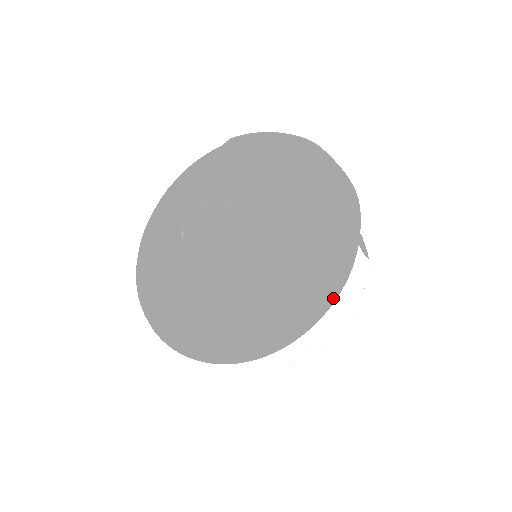
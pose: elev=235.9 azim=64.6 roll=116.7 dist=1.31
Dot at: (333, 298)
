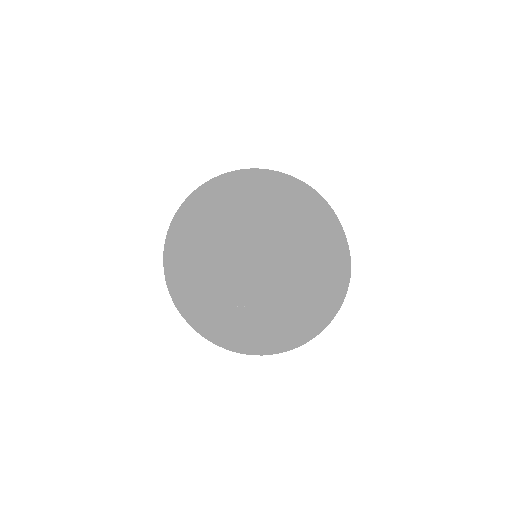
Dot at: (331, 319)
